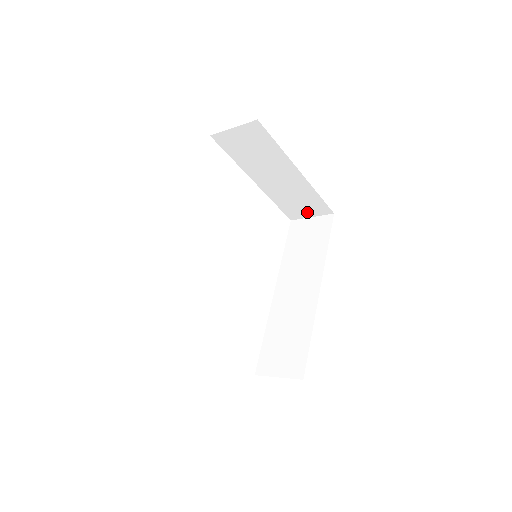
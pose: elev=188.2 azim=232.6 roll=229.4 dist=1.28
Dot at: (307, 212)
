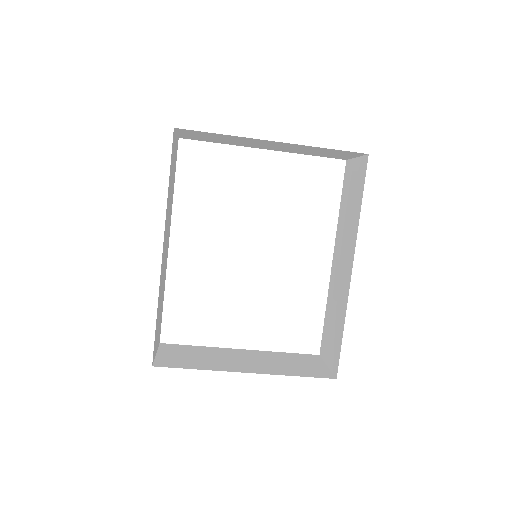
Dot at: (345, 155)
